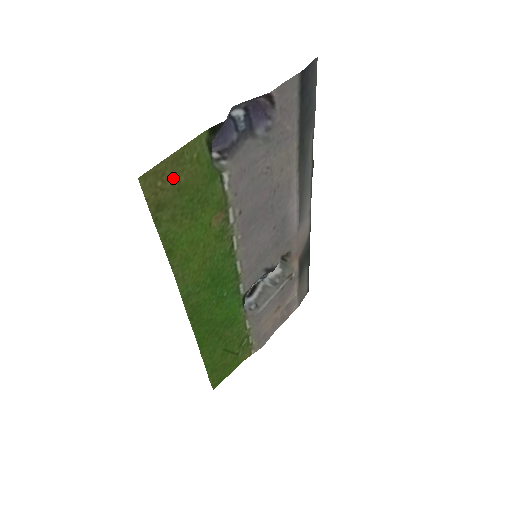
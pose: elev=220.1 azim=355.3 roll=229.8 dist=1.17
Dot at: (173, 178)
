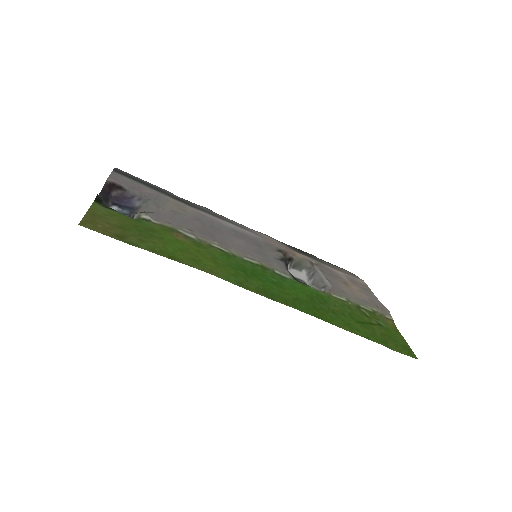
Dot at: (106, 224)
